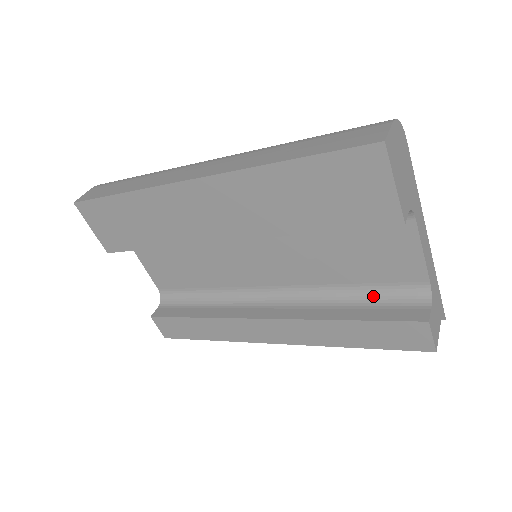
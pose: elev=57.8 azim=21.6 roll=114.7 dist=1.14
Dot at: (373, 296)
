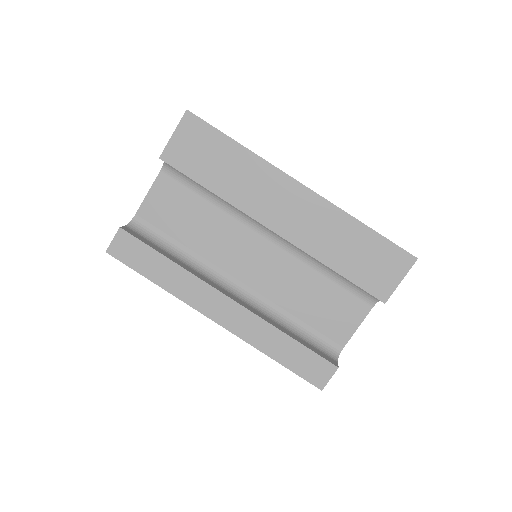
Dot at: (306, 335)
